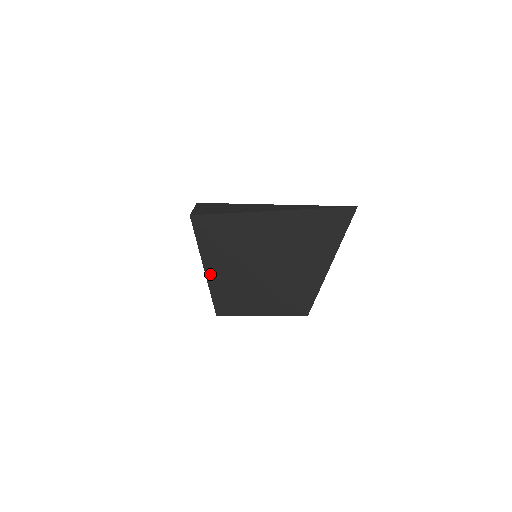
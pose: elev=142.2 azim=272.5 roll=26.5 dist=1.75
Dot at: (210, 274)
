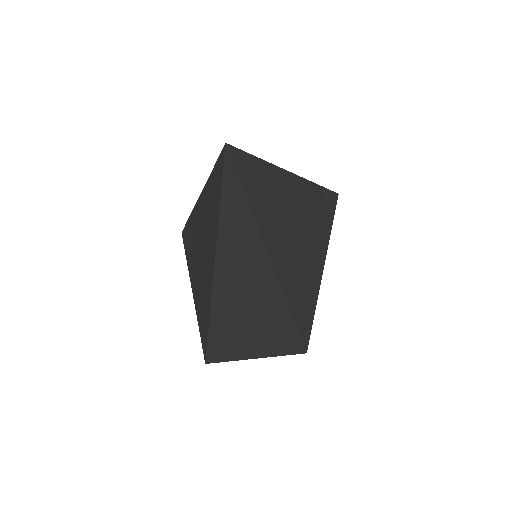
Dot at: (220, 256)
